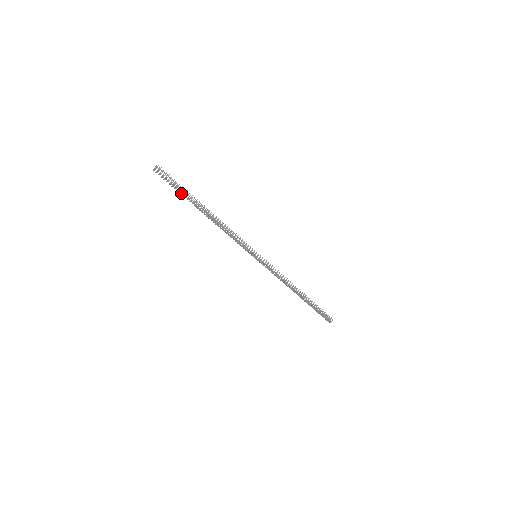
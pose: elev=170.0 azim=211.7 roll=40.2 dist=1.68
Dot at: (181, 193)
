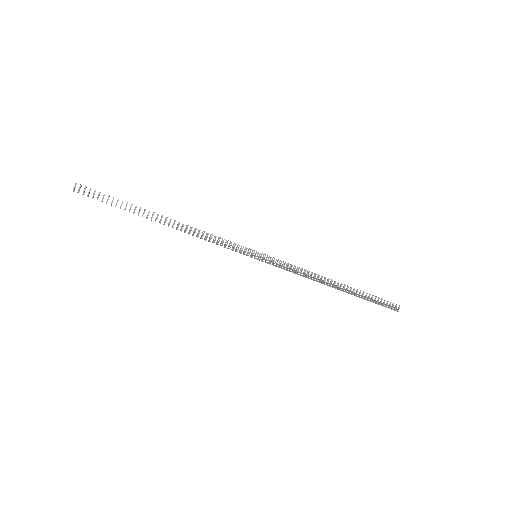
Dot at: occluded
